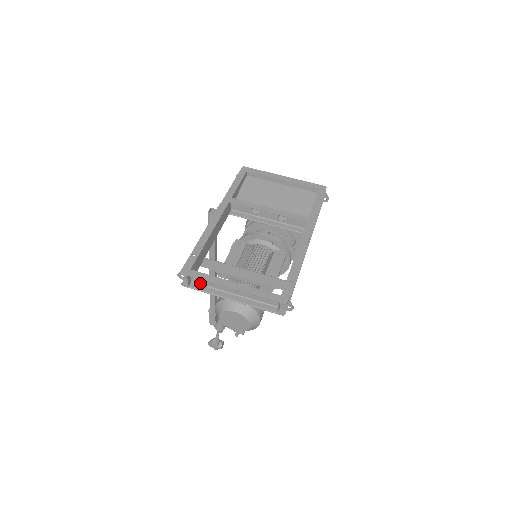
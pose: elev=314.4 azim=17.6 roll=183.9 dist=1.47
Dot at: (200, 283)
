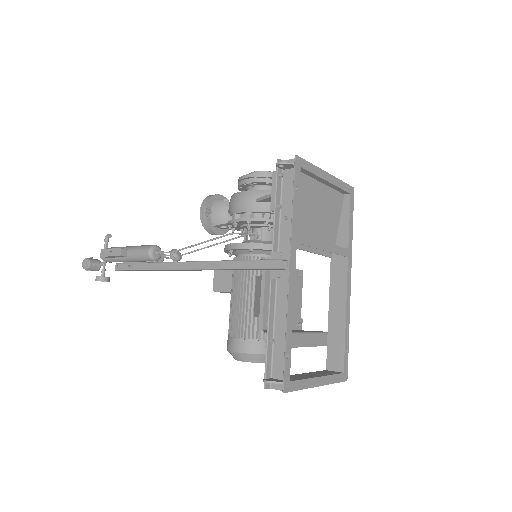
Dot at: occluded
